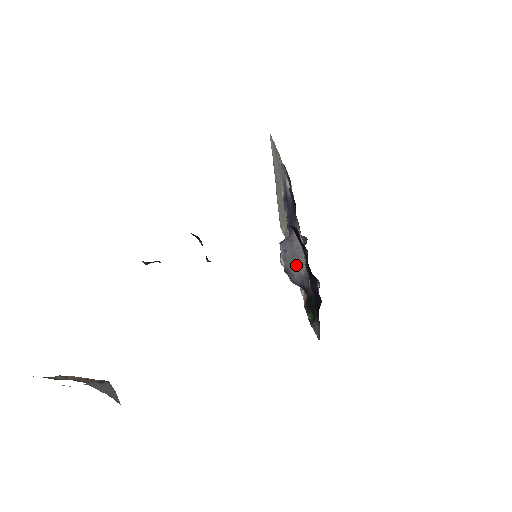
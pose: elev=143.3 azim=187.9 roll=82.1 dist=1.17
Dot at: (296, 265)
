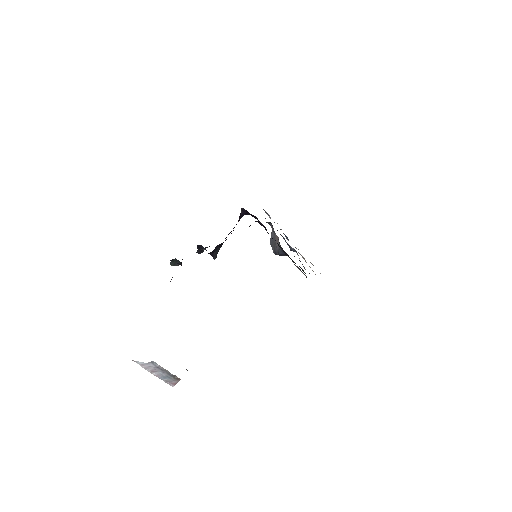
Dot at: (275, 243)
